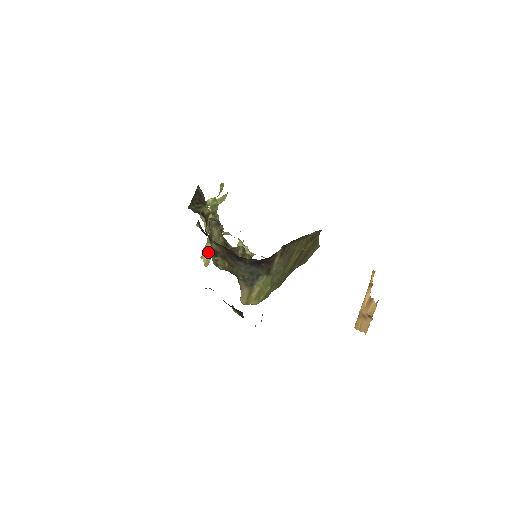
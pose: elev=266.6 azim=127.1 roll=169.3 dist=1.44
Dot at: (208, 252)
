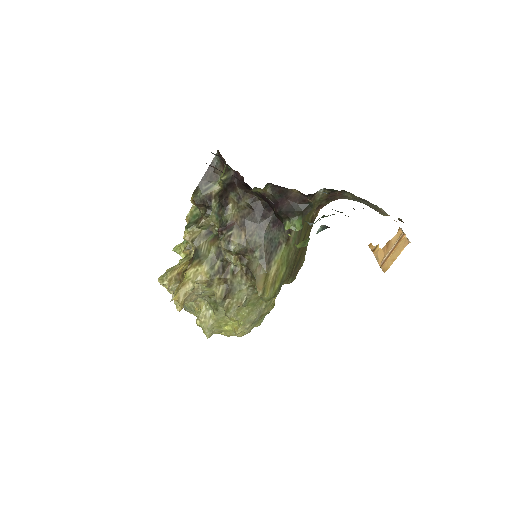
Dot at: (189, 280)
